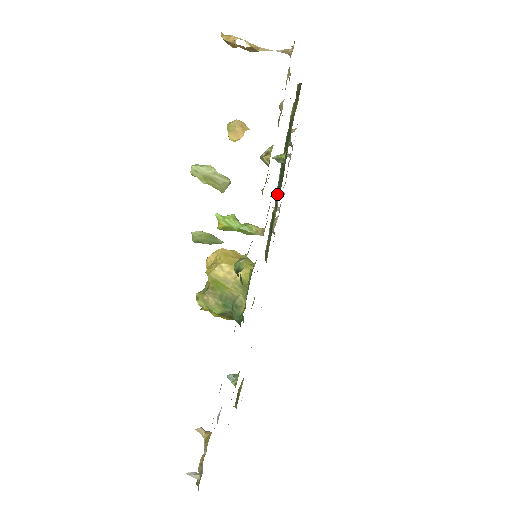
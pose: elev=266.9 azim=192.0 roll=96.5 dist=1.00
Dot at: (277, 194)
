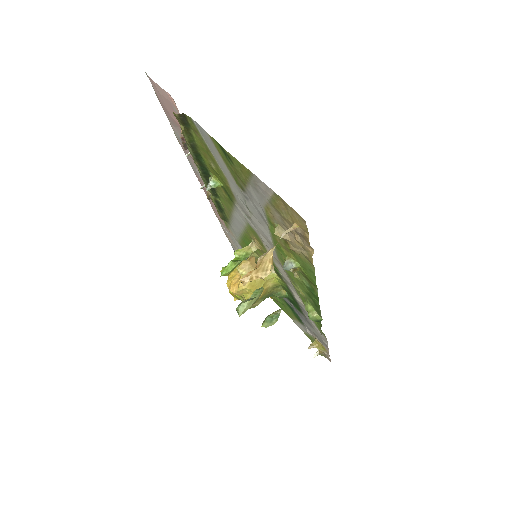
Dot at: (211, 190)
